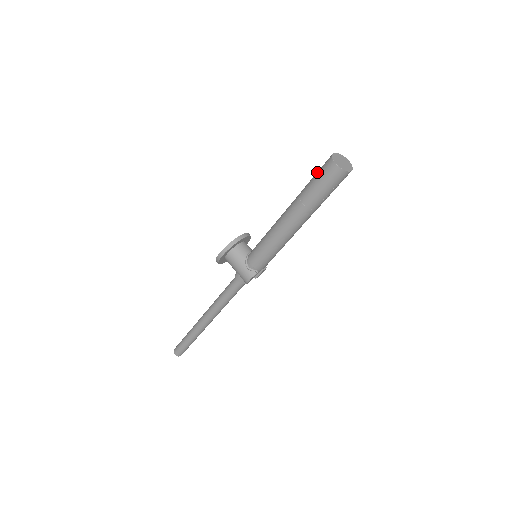
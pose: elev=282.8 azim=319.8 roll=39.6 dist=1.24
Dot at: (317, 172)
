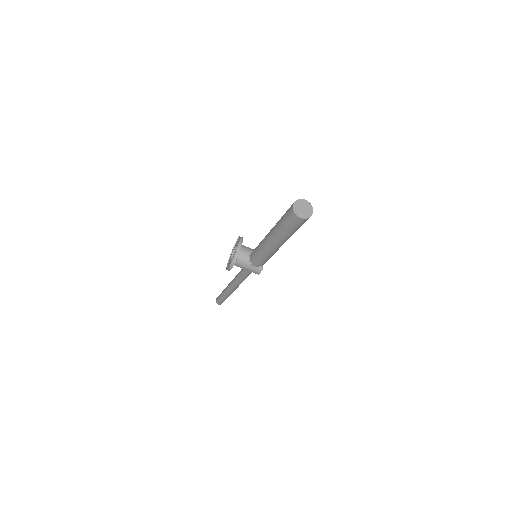
Dot at: (285, 218)
